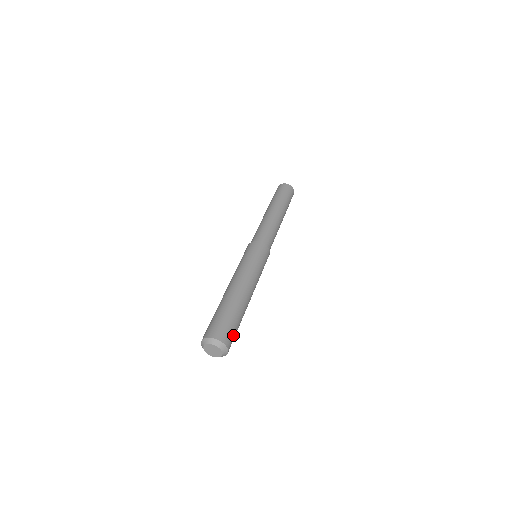
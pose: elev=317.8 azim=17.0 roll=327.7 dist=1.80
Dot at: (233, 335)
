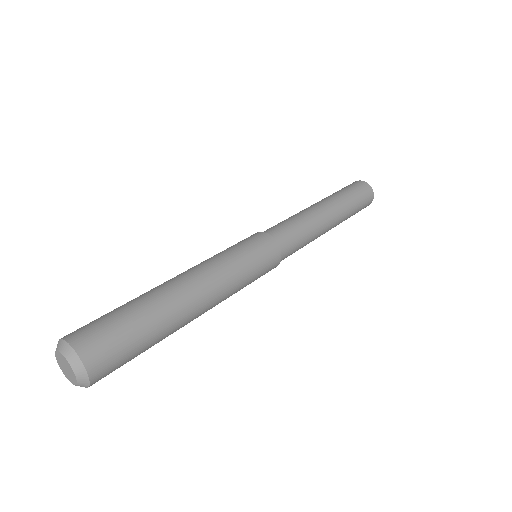
Dot at: (114, 346)
